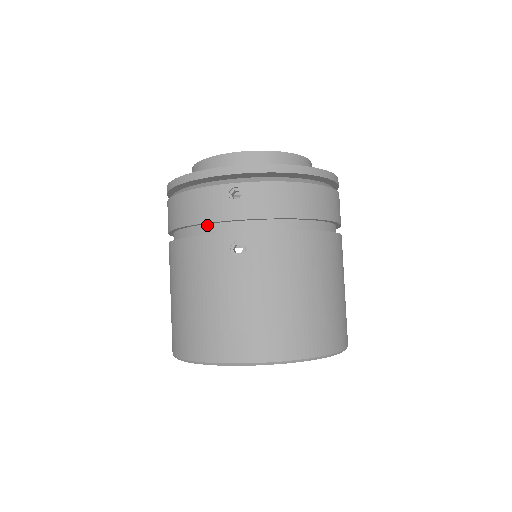
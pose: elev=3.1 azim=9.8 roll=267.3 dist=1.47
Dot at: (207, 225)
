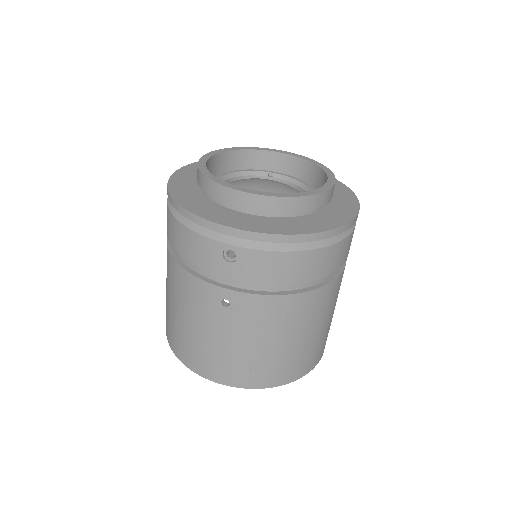
Dot at: occluded
